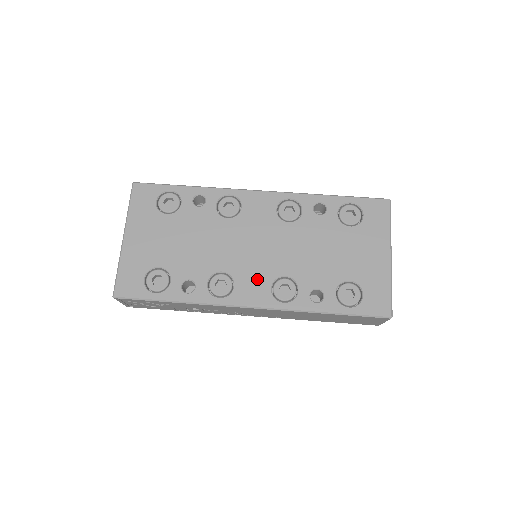
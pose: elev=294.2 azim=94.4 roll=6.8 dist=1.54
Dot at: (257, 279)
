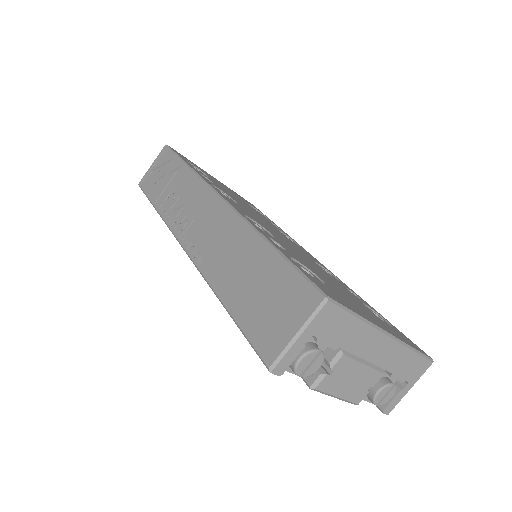
Dot at: (250, 215)
